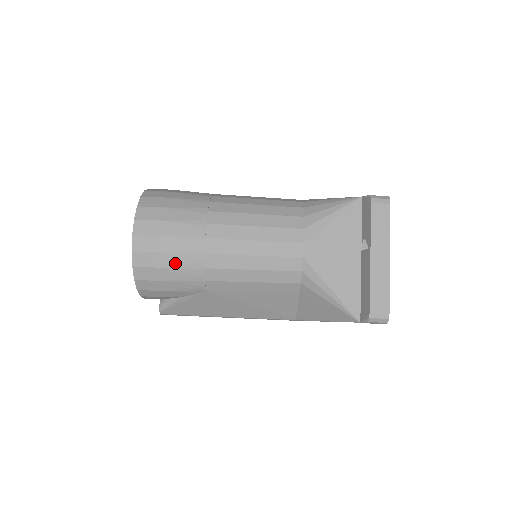
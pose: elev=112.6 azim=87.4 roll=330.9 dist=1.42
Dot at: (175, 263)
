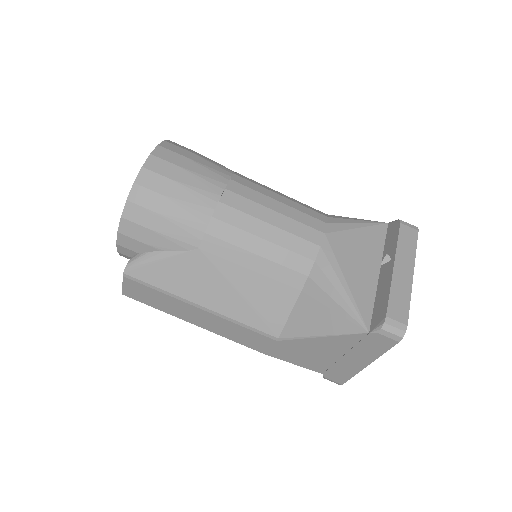
Dot at: (183, 198)
